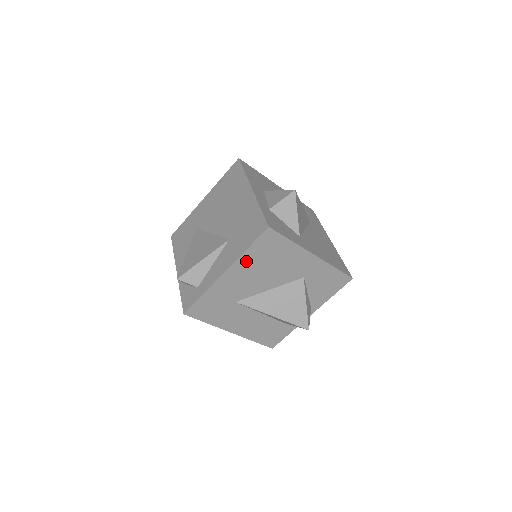
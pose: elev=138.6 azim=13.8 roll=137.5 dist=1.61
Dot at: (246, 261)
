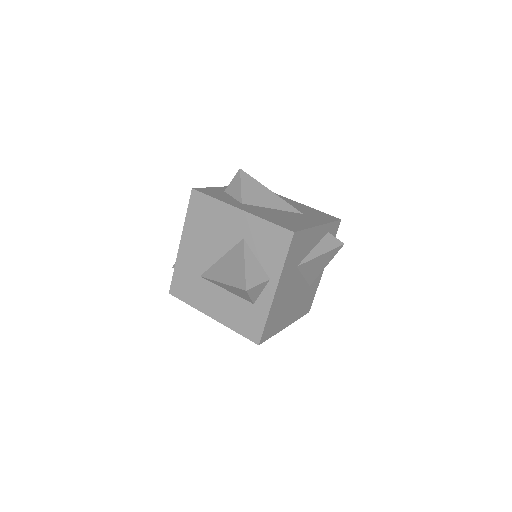
Dot at: (190, 227)
